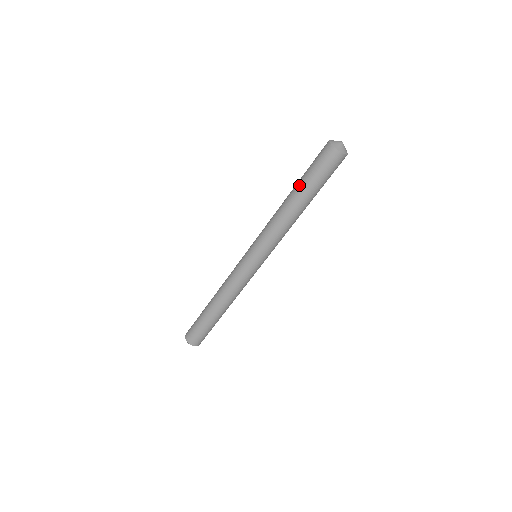
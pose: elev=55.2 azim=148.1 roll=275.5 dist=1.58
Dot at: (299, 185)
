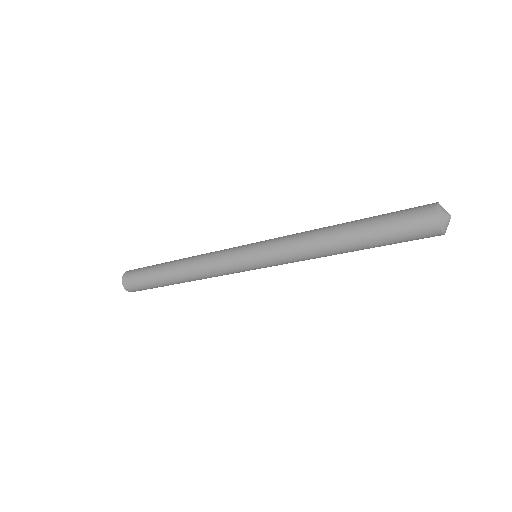
Dot at: (363, 231)
